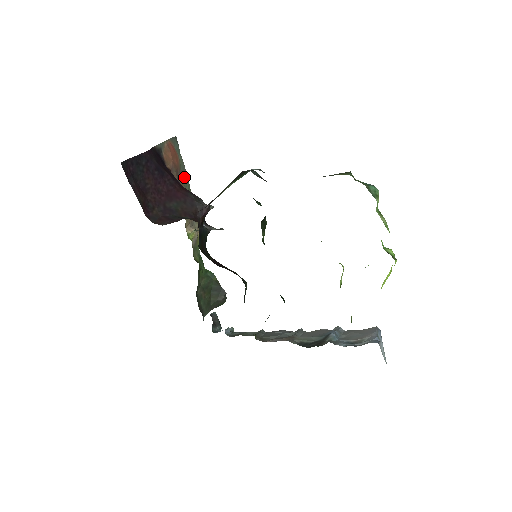
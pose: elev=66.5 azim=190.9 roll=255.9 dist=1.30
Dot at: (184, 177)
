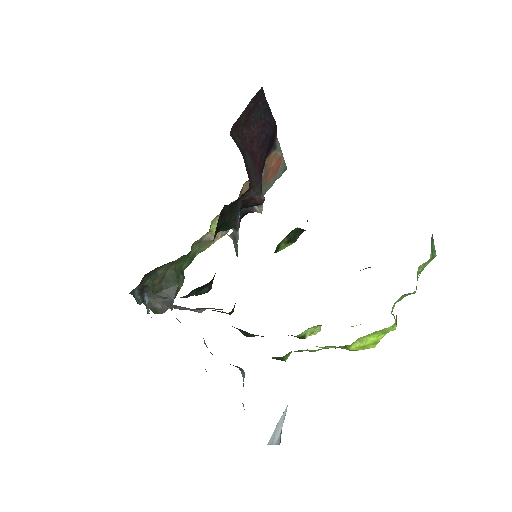
Dot at: occluded
